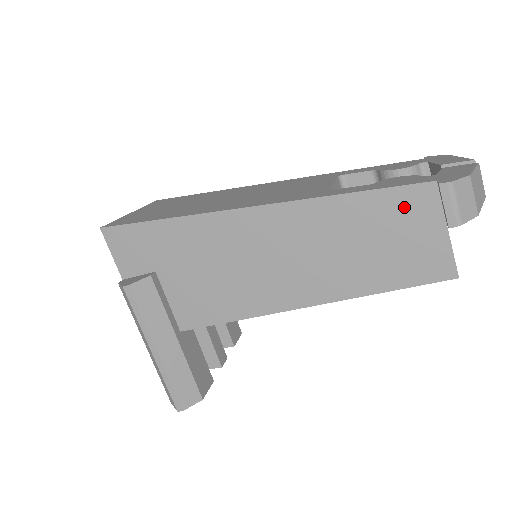
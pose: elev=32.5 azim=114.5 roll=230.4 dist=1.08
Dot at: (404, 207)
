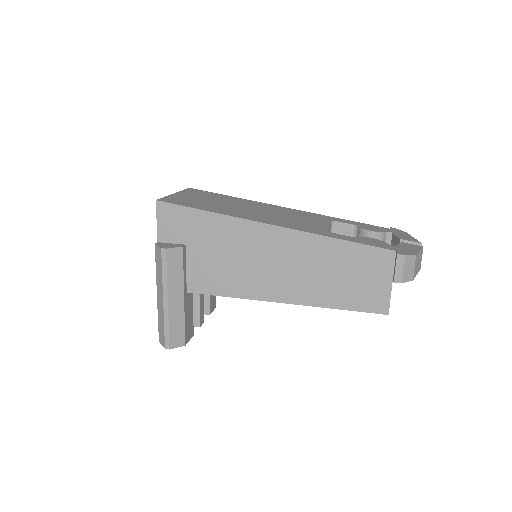
Dot at: (371, 260)
